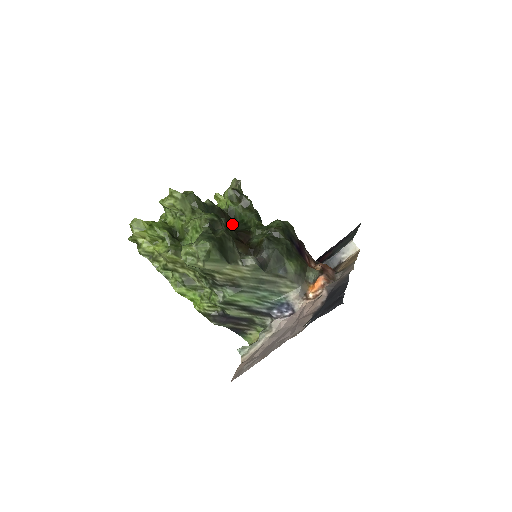
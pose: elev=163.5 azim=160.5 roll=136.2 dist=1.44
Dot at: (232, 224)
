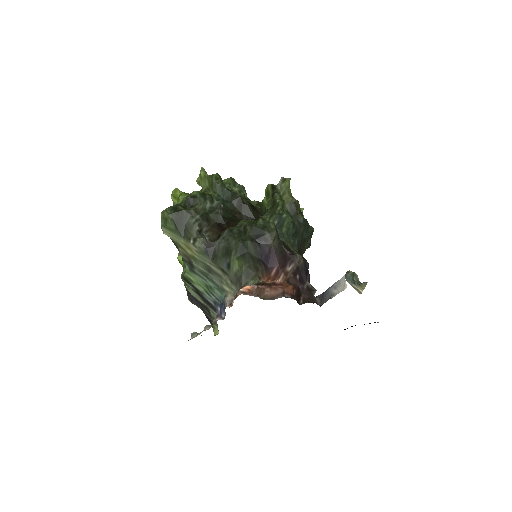
Dot at: (251, 218)
